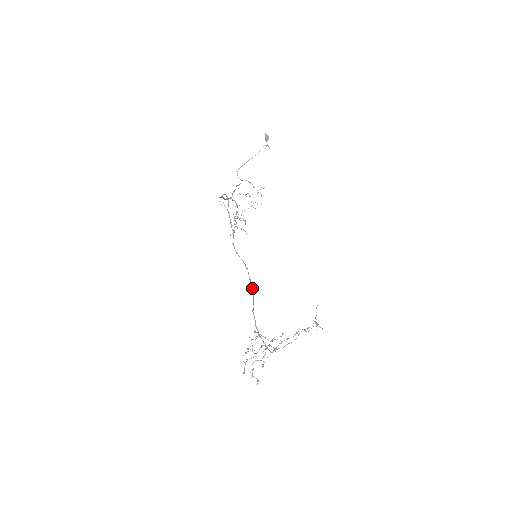
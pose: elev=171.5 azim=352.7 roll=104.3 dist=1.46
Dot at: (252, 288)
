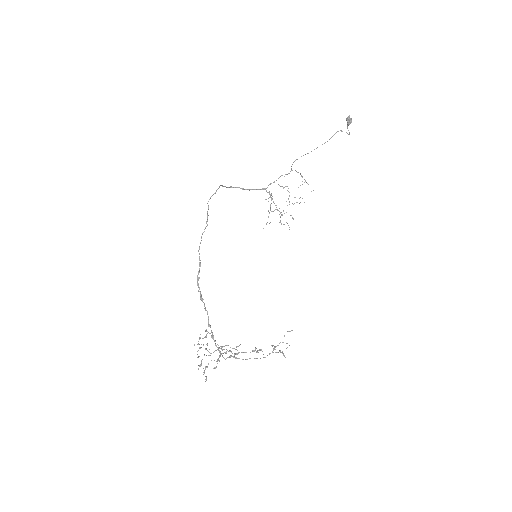
Dot at: occluded
